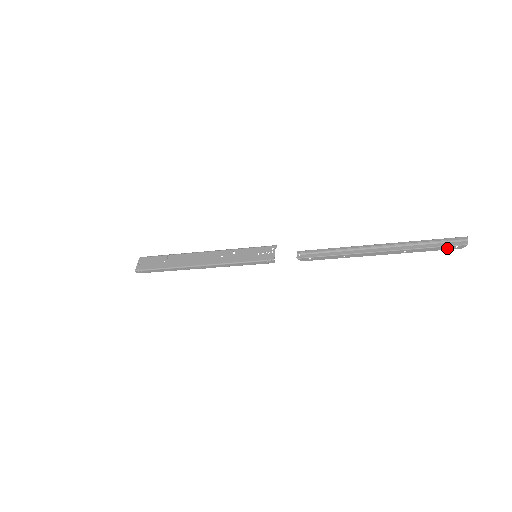
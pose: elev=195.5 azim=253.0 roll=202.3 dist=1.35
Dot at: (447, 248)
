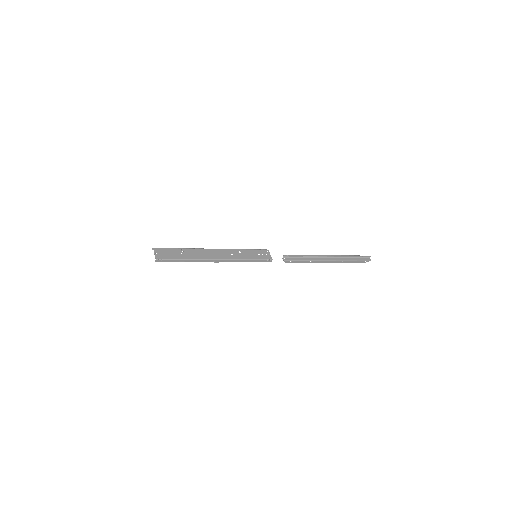
Dot at: (361, 261)
